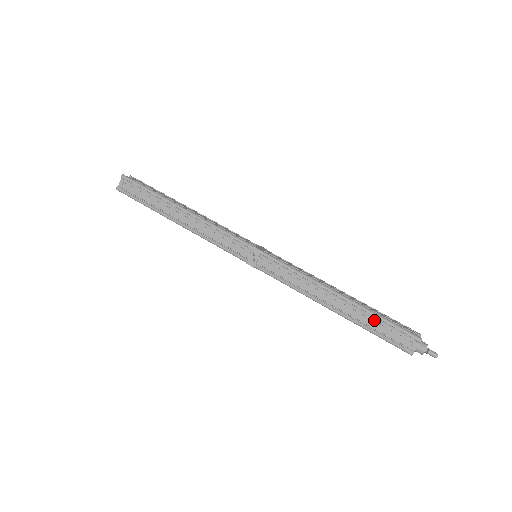
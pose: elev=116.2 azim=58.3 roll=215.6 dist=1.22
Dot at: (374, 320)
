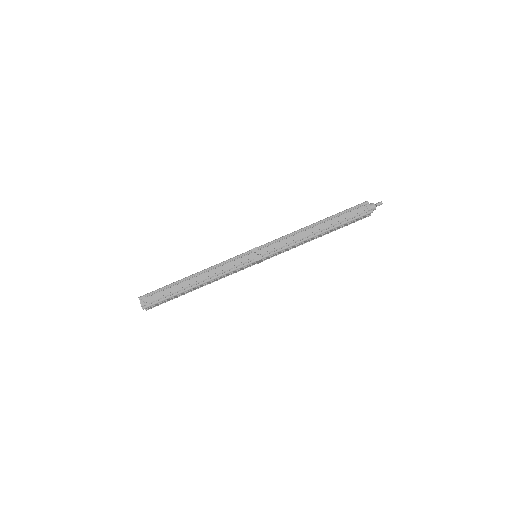
Dot at: (340, 217)
